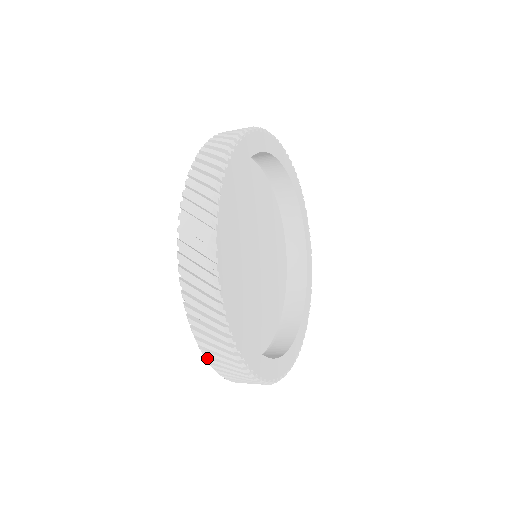
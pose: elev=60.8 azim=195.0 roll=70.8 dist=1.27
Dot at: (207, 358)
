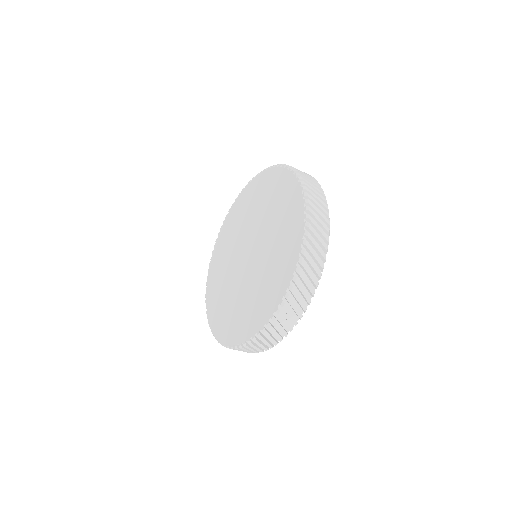
Dot at: (256, 341)
